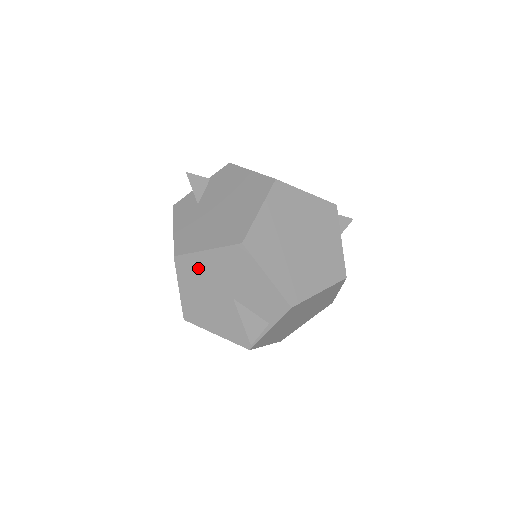
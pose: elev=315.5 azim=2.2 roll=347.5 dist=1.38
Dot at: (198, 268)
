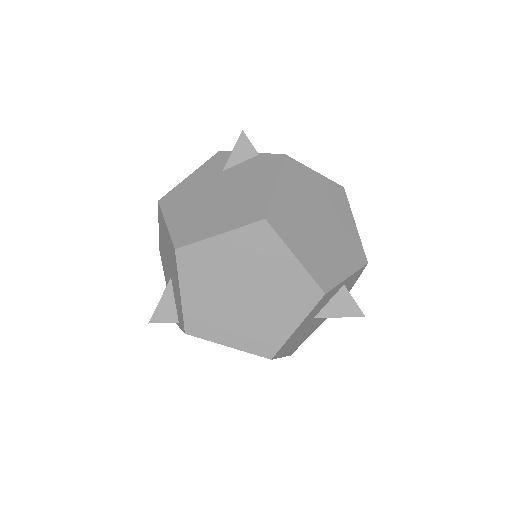
Dot at: (163, 228)
